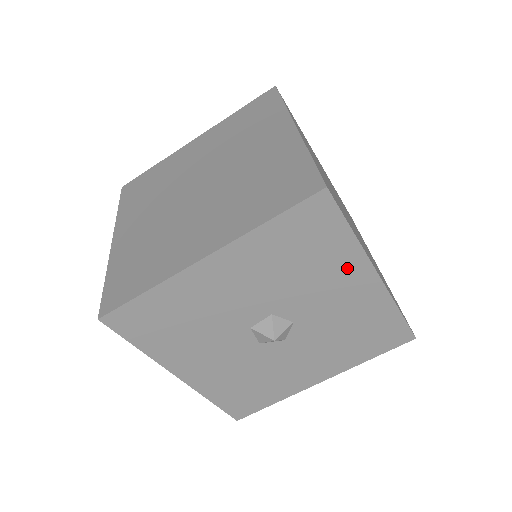
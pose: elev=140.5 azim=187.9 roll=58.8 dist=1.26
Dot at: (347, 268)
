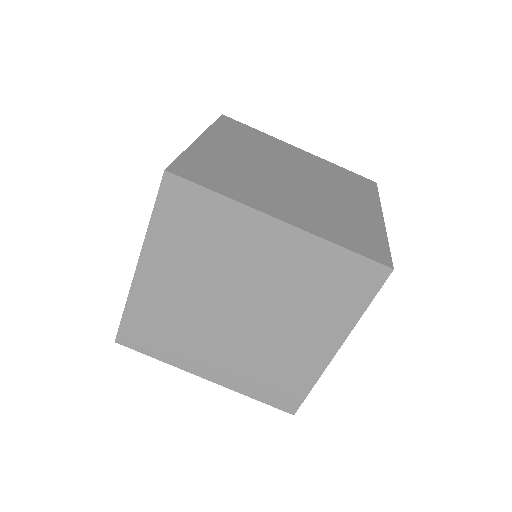
Dot at: occluded
